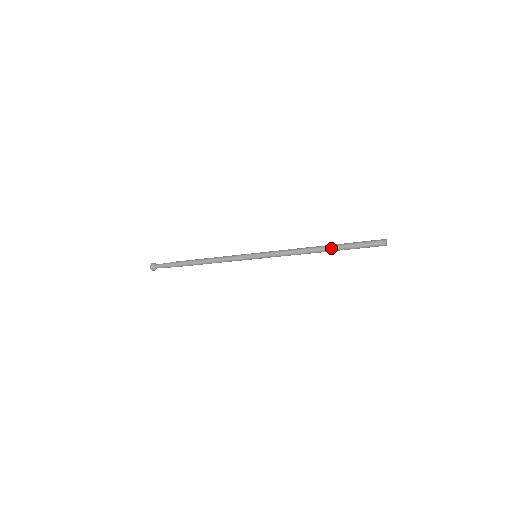
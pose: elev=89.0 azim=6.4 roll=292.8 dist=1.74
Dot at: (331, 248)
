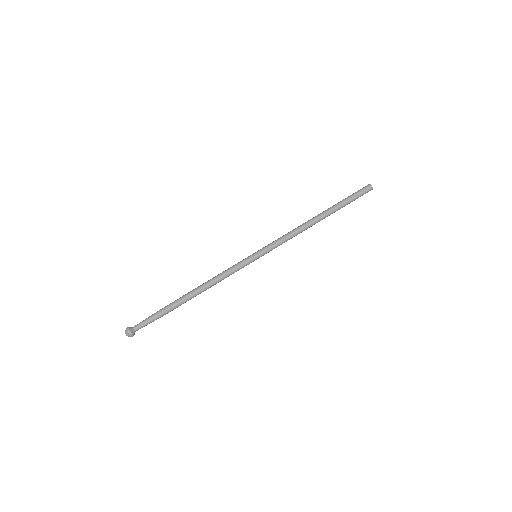
Dot at: (328, 211)
